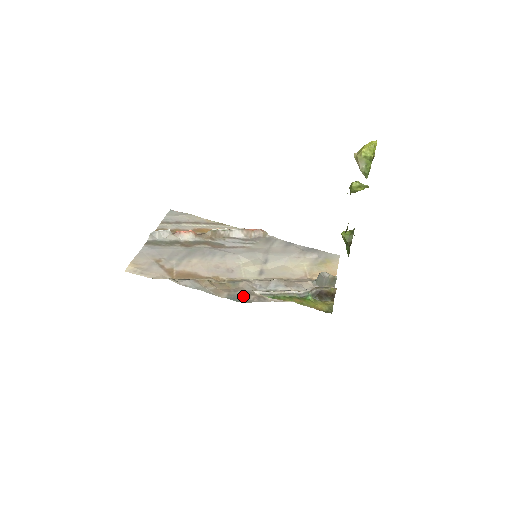
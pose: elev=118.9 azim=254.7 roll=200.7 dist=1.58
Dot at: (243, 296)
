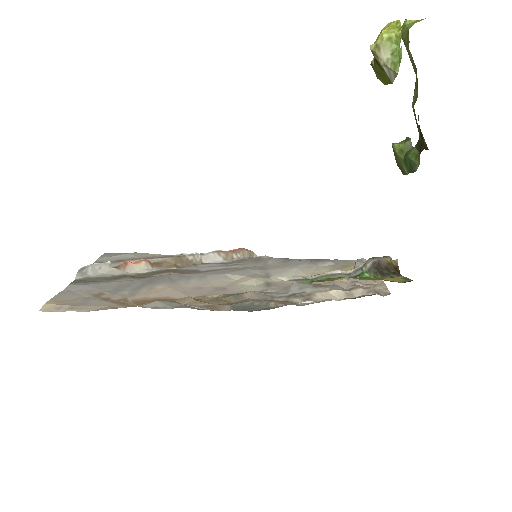
Dot at: (257, 305)
